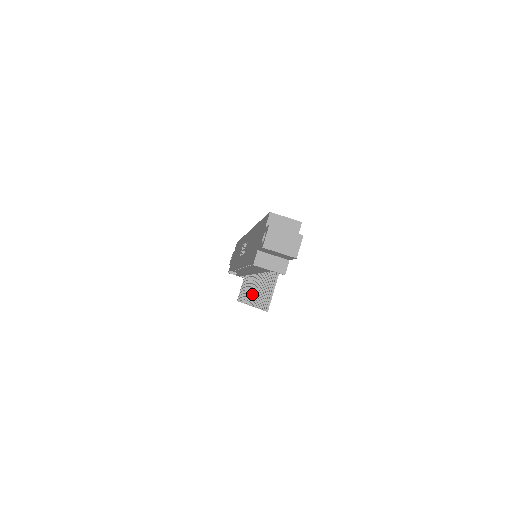
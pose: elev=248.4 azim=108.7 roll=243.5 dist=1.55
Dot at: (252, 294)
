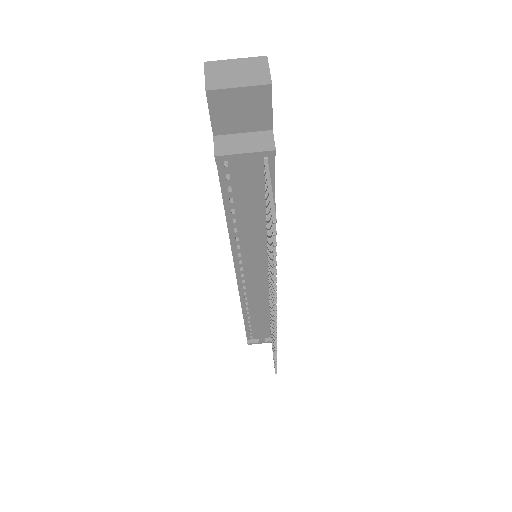
Dot at: (272, 304)
